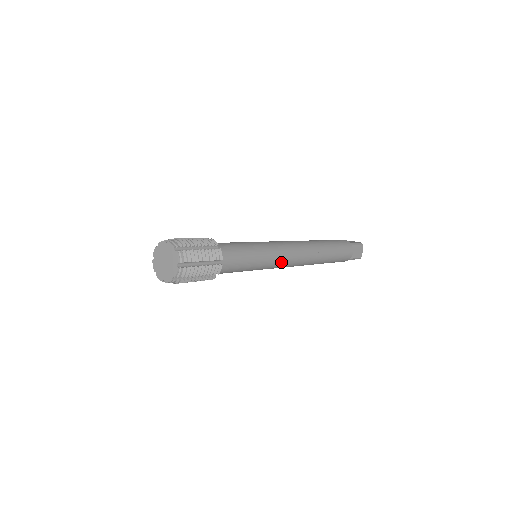
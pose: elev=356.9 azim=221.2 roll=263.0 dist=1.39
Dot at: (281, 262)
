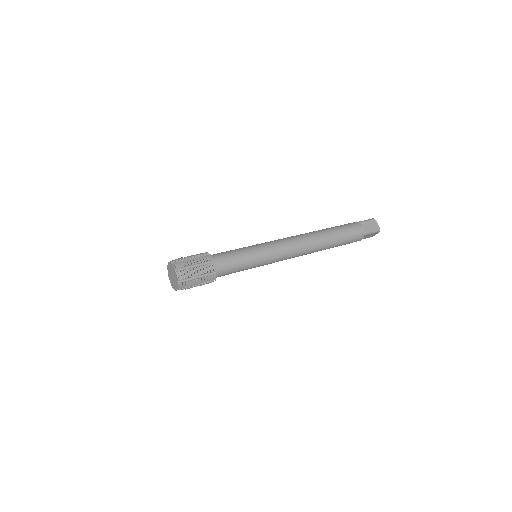
Dot at: occluded
